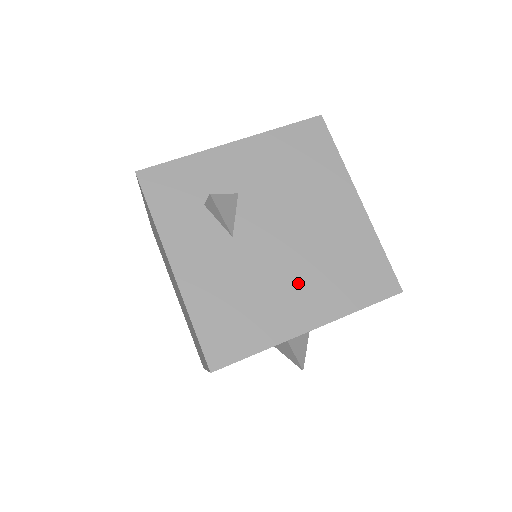
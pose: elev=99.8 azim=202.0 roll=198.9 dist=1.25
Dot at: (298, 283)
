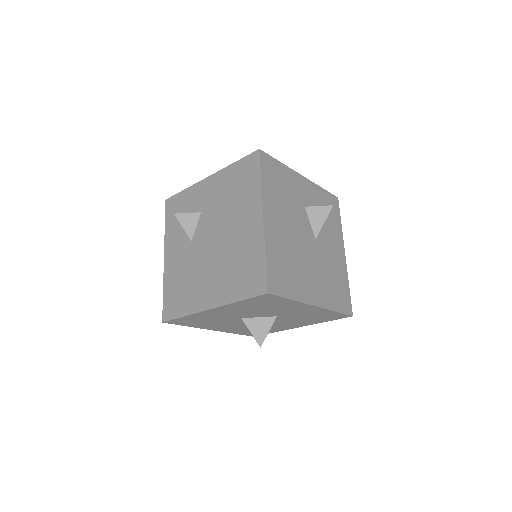
Dot at: (212, 276)
